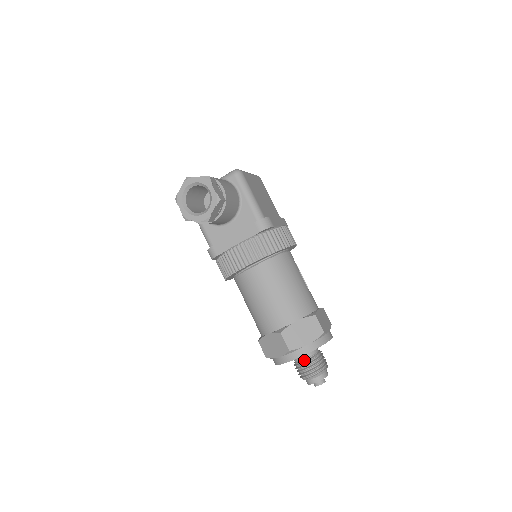
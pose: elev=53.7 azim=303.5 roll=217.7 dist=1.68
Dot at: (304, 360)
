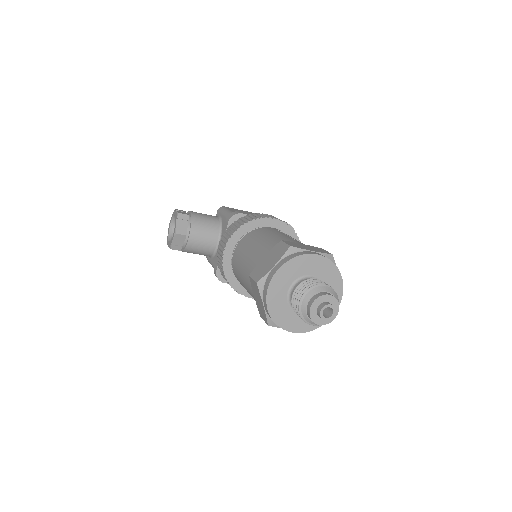
Dot at: (293, 294)
